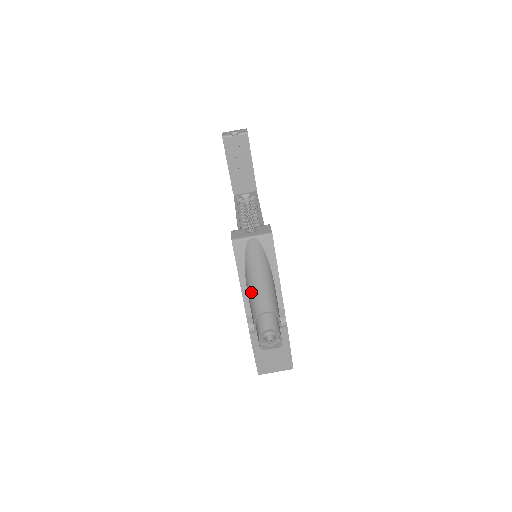
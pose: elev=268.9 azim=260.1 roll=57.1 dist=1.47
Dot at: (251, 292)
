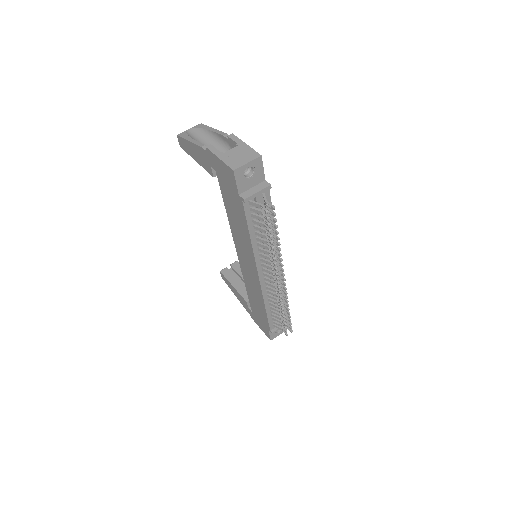
Dot at: occluded
